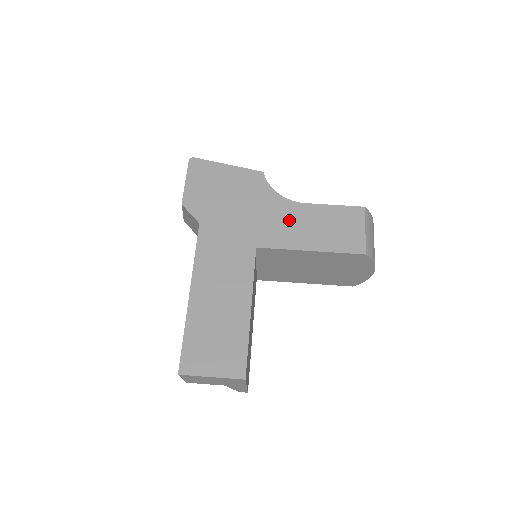
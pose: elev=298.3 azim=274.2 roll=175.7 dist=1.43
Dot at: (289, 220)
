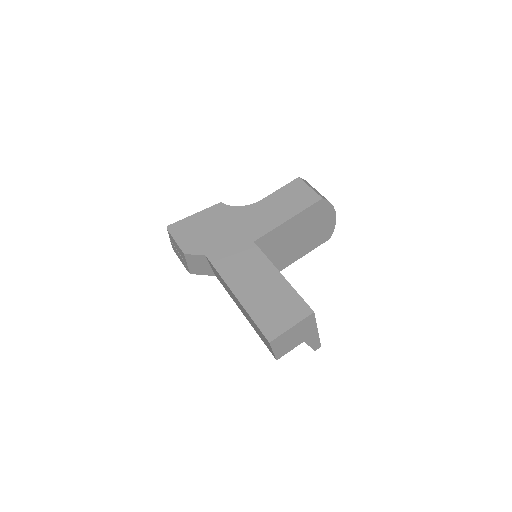
Dot at: (260, 214)
